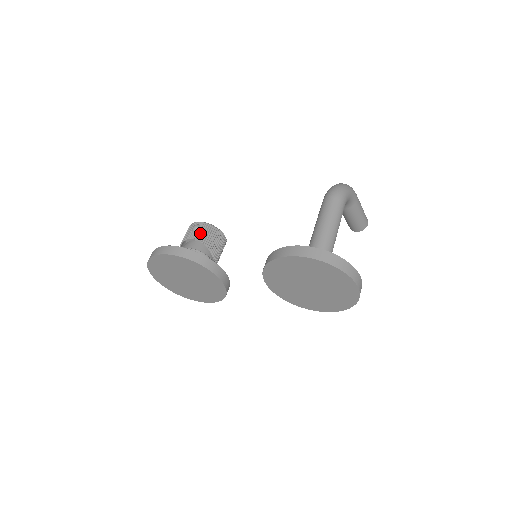
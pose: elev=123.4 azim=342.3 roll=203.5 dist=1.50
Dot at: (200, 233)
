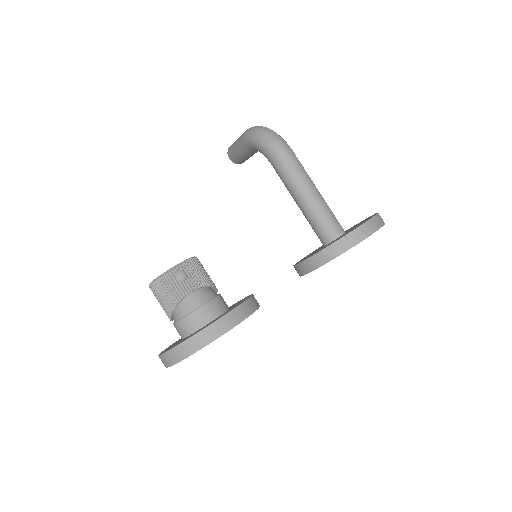
Dot at: (195, 278)
